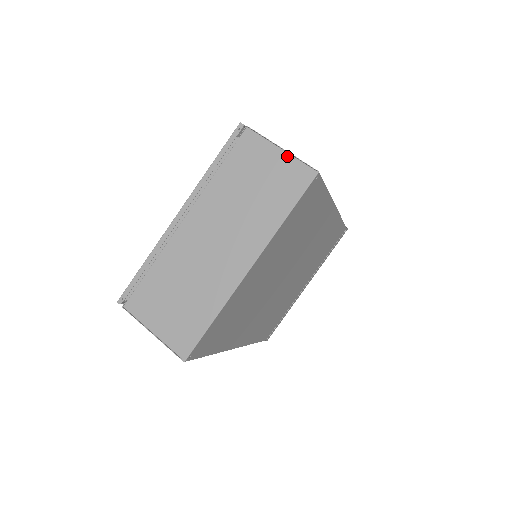
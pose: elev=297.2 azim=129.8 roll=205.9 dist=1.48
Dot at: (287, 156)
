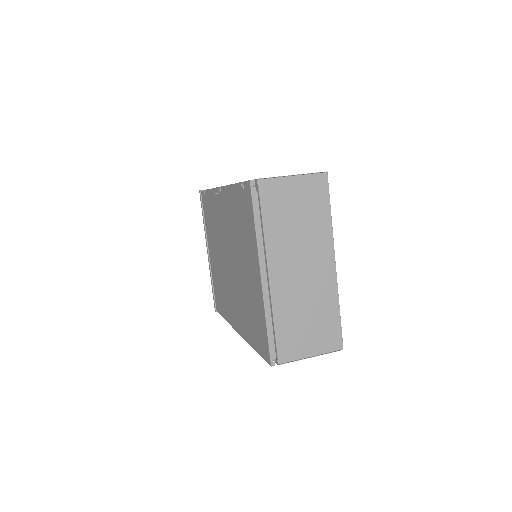
Dot at: (301, 178)
